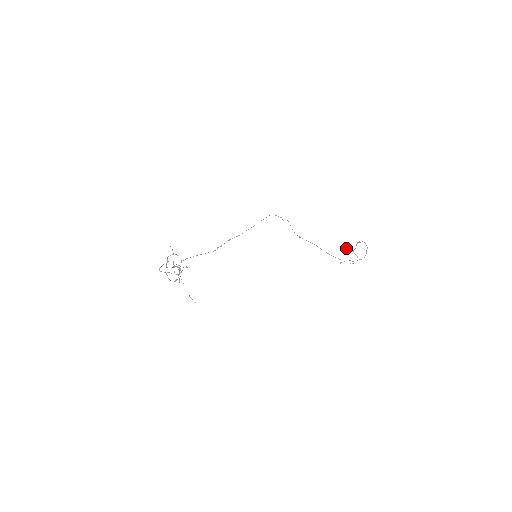
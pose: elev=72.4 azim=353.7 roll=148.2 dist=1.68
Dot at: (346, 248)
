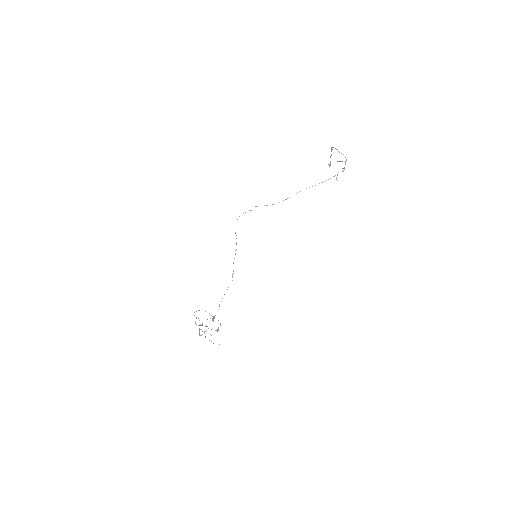
Dot at: occluded
